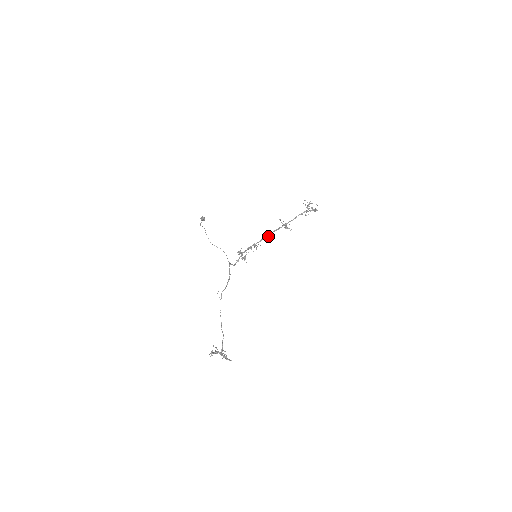
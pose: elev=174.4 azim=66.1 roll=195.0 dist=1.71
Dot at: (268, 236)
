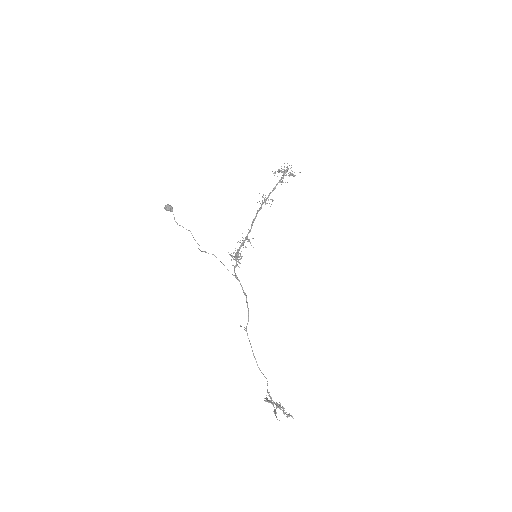
Dot at: occluded
